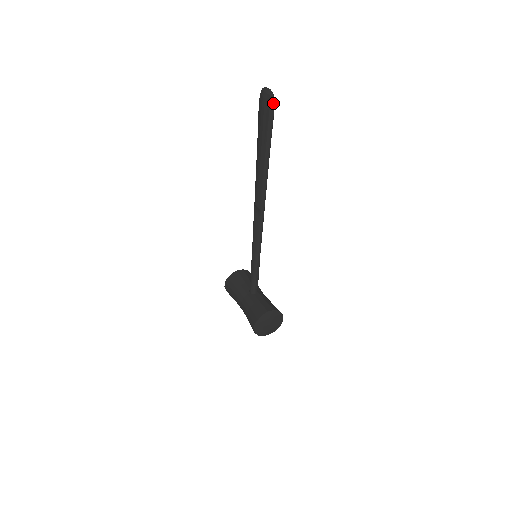
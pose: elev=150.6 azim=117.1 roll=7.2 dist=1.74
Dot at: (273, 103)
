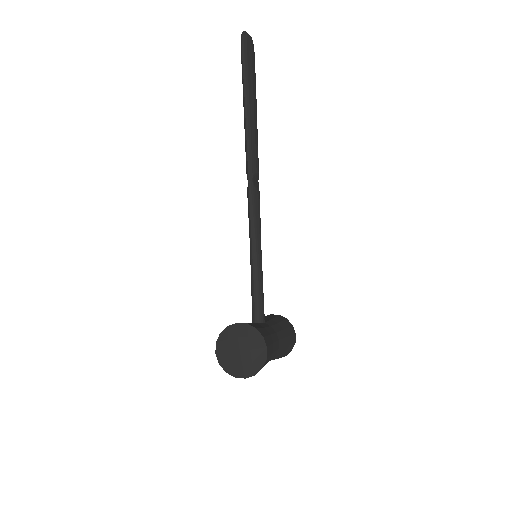
Dot at: (243, 38)
